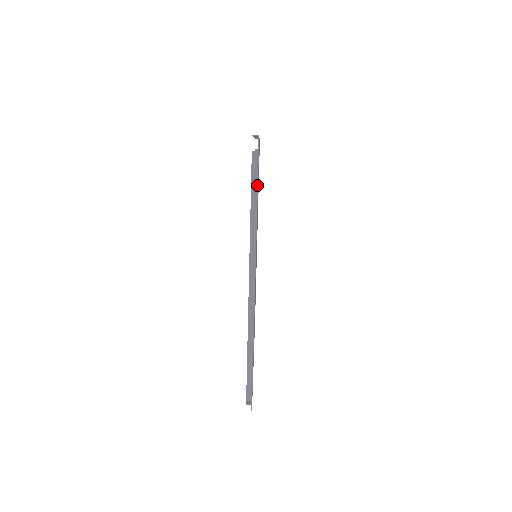
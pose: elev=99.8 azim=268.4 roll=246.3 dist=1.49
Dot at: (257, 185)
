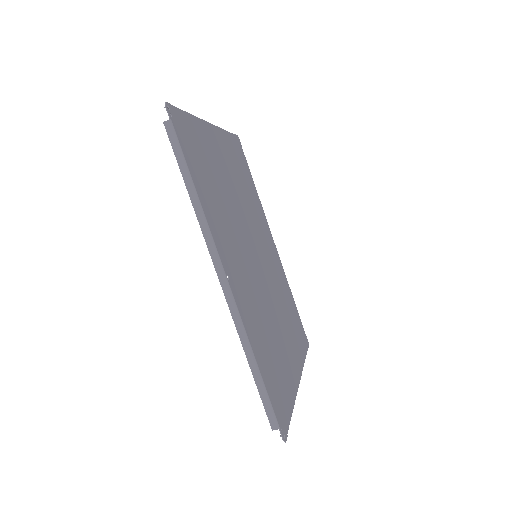
Dot at: (184, 159)
